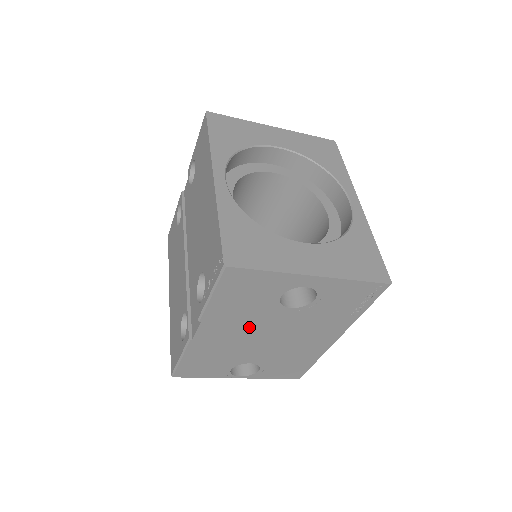
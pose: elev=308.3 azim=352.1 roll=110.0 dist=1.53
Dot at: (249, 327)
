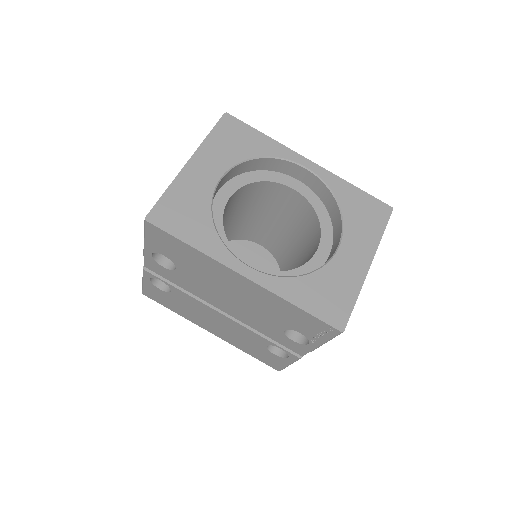
Dot at: occluded
